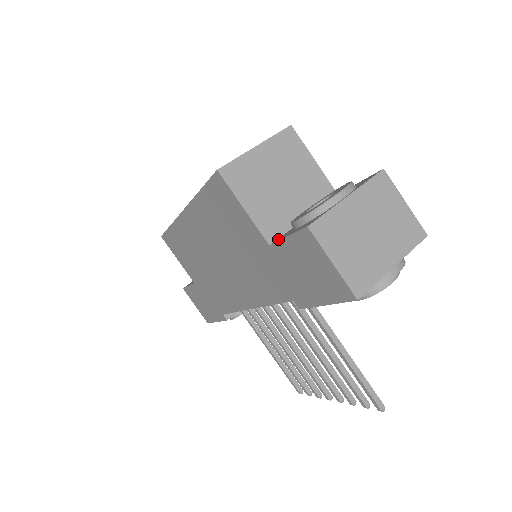
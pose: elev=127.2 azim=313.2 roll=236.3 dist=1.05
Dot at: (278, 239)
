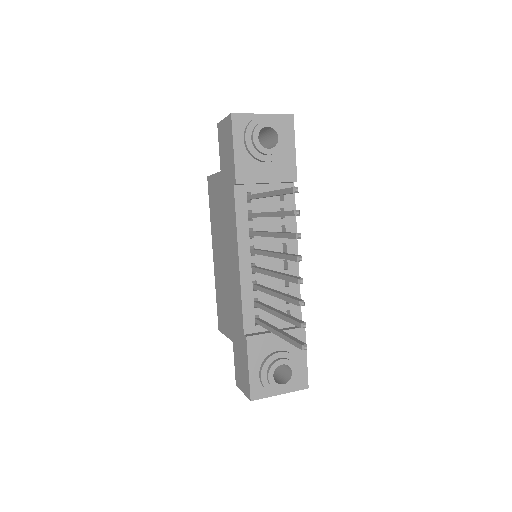
Dot at: occluded
